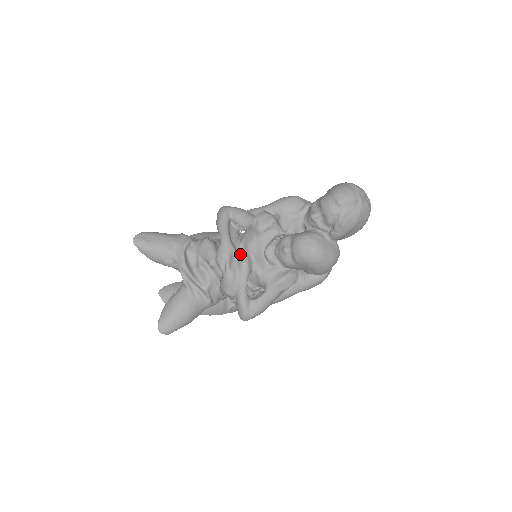
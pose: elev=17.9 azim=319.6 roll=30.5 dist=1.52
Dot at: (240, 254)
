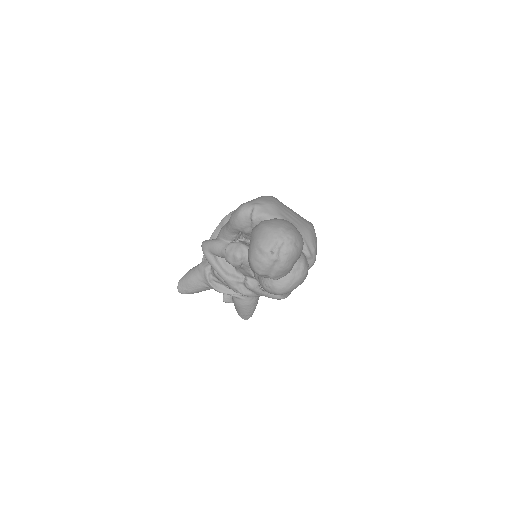
Dot at: (242, 276)
